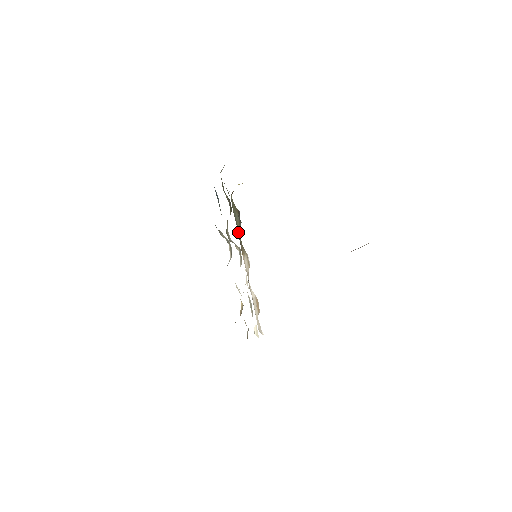
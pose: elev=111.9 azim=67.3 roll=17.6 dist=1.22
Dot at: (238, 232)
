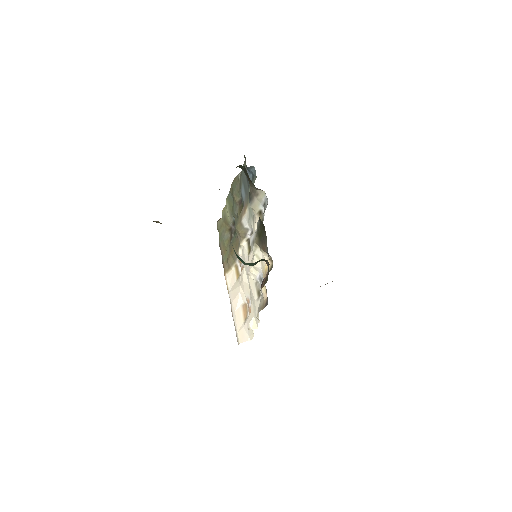
Dot at: (221, 253)
